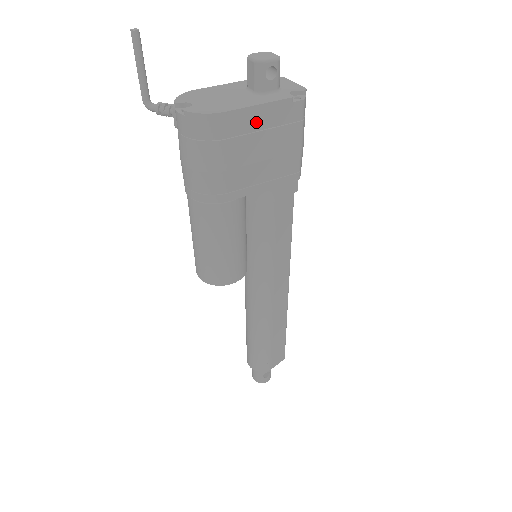
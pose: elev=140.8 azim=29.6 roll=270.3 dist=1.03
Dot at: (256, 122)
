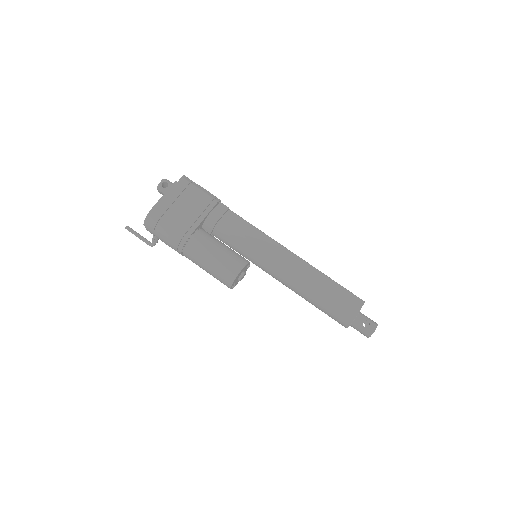
Dot at: (169, 201)
